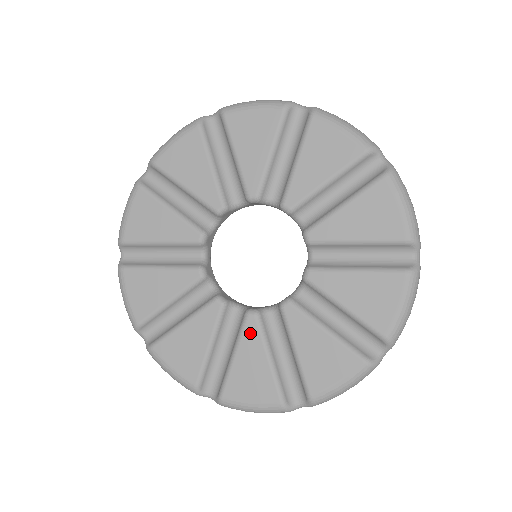
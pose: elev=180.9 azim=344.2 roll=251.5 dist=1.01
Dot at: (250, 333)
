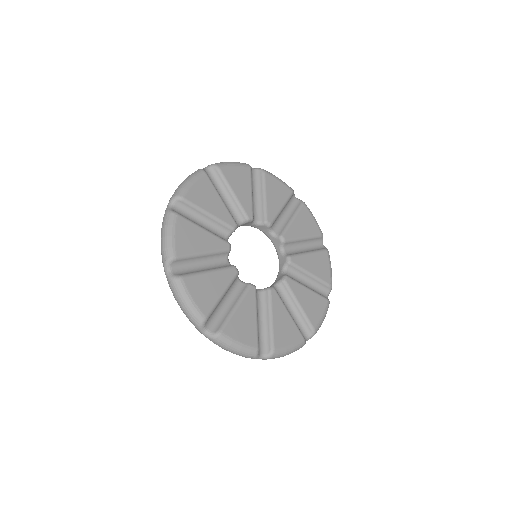
Dot at: (294, 287)
